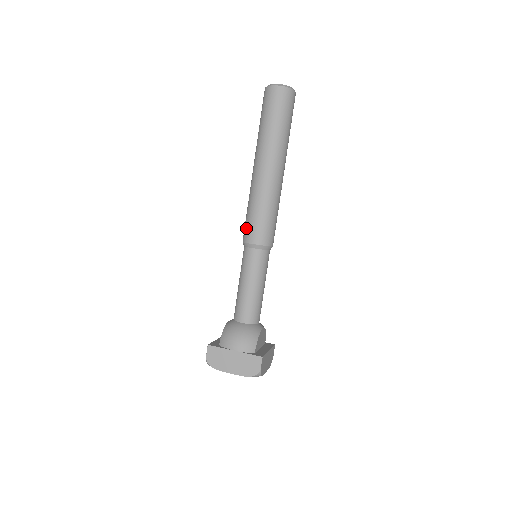
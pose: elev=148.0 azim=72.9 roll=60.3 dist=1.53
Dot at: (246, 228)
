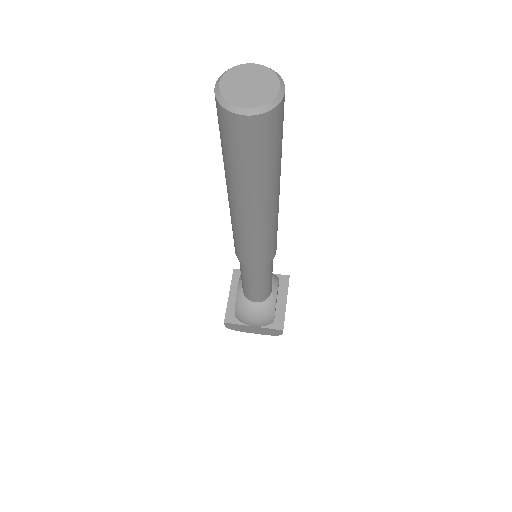
Dot at: (237, 252)
